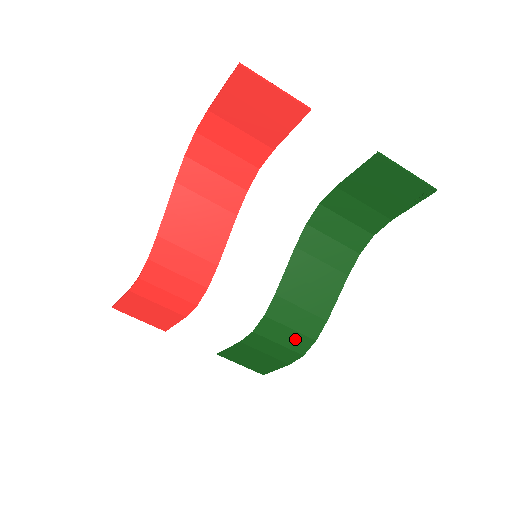
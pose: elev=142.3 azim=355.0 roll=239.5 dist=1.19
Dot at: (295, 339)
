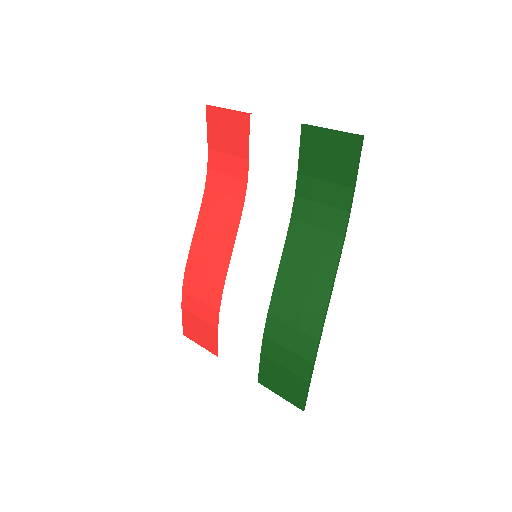
Dot at: (300, 341)
